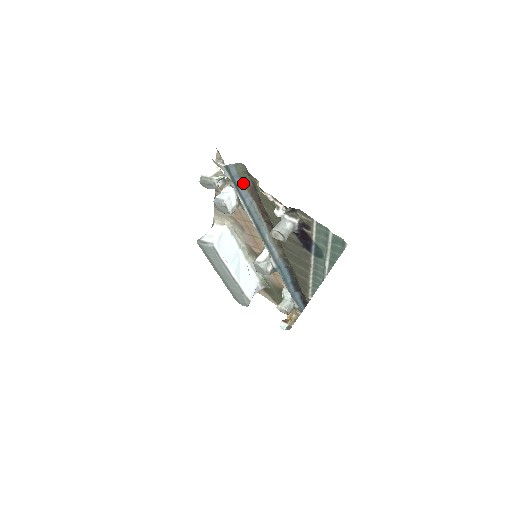
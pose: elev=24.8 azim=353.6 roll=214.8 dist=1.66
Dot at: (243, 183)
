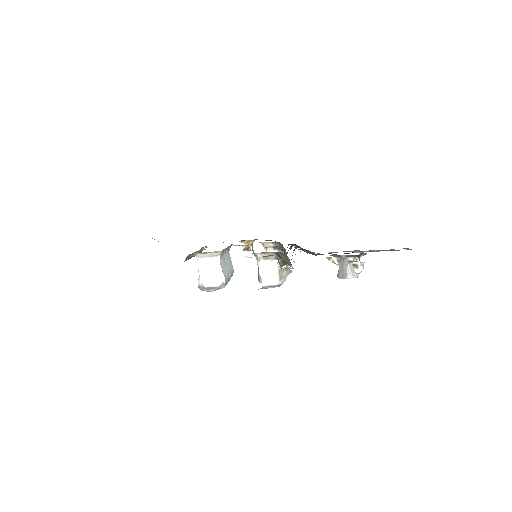
Dot at: occluded
